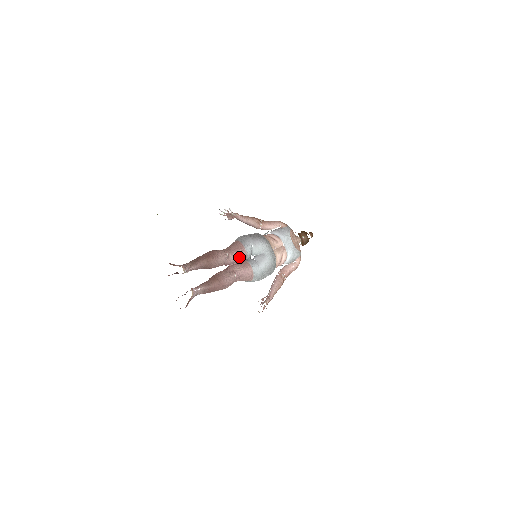
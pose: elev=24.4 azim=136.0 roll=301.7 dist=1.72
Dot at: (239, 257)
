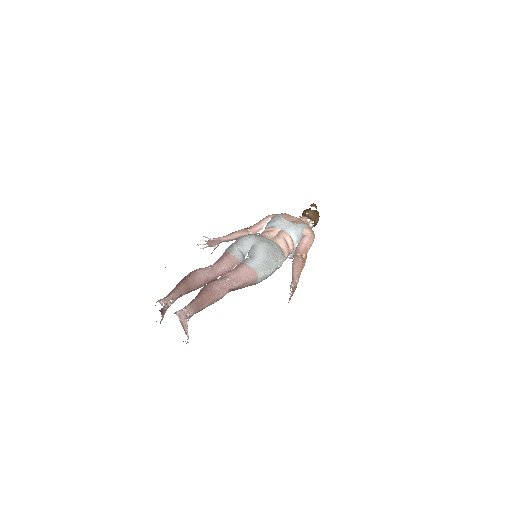
Dot at: (228, 264)
